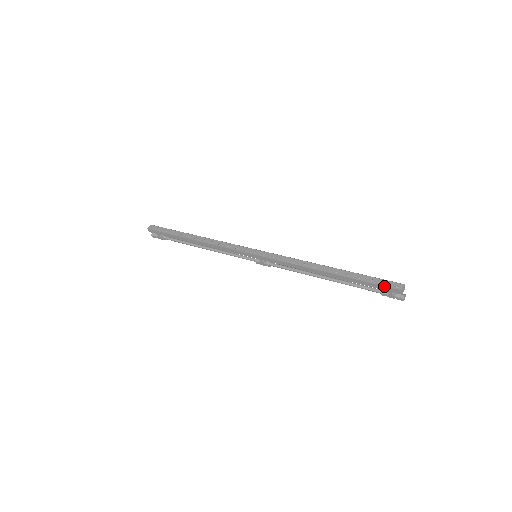
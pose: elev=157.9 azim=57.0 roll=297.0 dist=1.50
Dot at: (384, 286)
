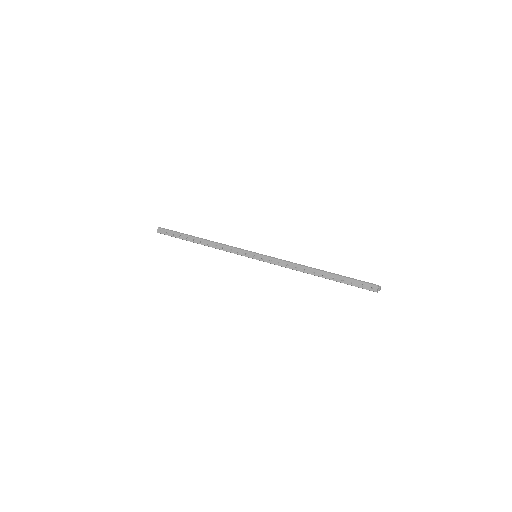
Dot at: (362, 288)
